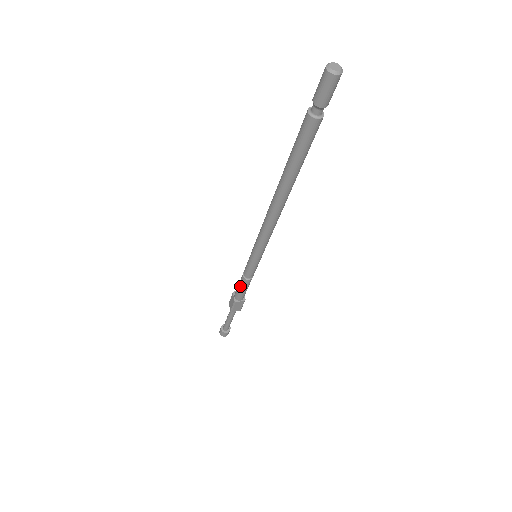
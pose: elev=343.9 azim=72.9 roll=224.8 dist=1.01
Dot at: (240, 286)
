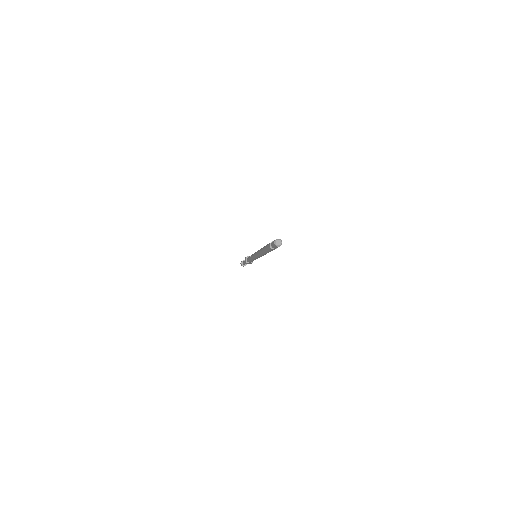
Dot at: (249, 260)
